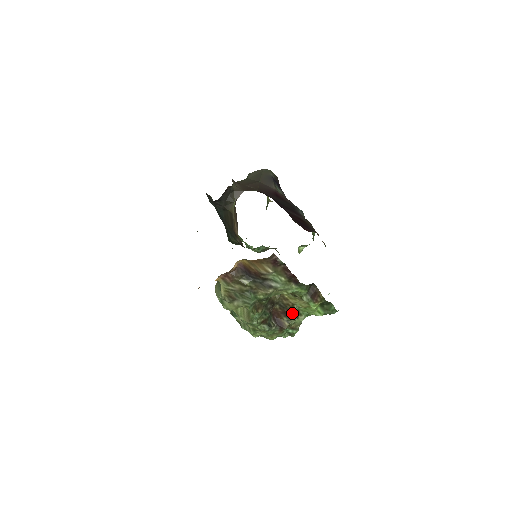
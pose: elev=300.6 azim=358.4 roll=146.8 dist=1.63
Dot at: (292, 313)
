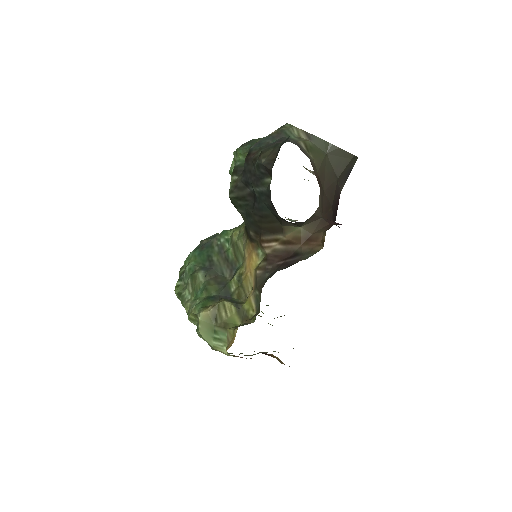
Dot at: occluded
